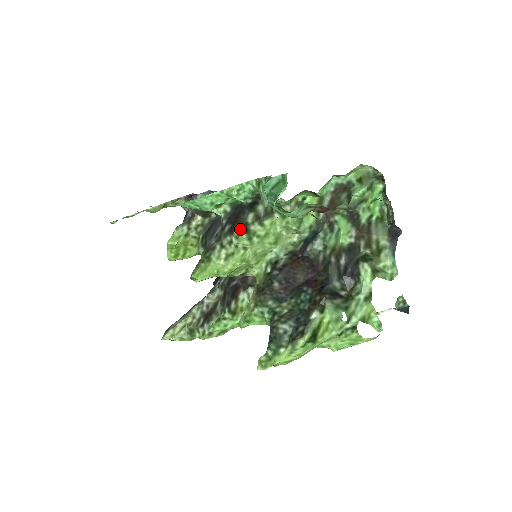
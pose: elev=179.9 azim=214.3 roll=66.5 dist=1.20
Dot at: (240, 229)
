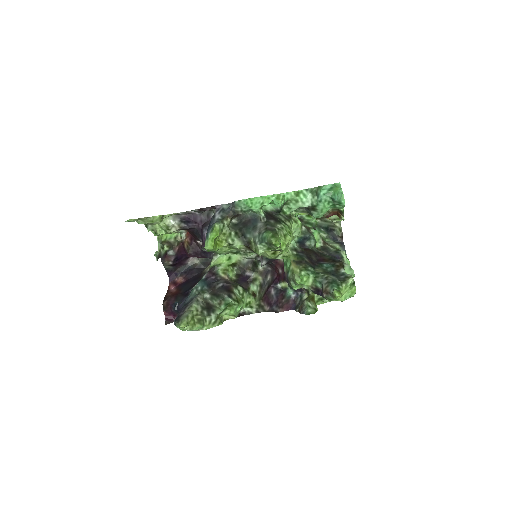
Dot at: (283, 222)
